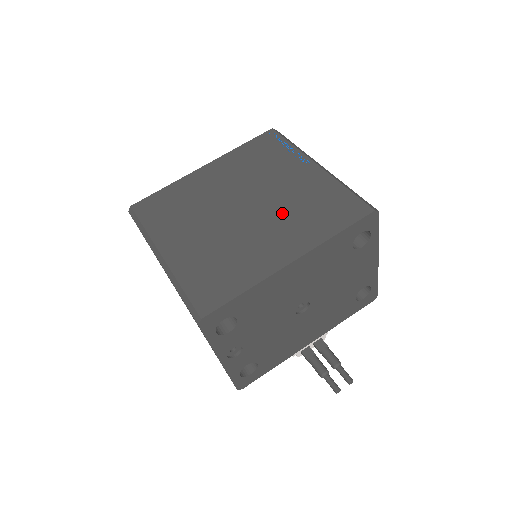
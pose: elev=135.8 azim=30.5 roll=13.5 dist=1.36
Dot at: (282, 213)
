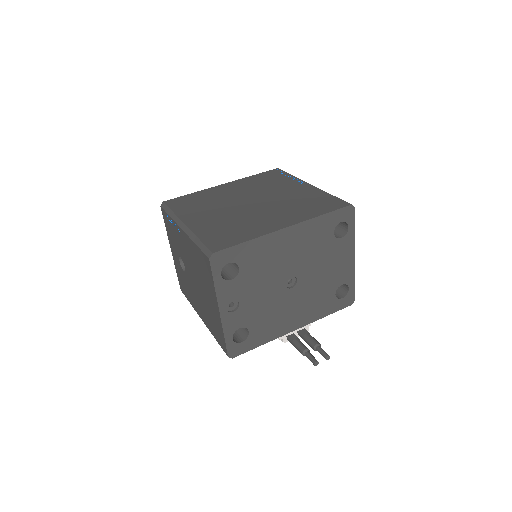
Dot at: (281, 205)
